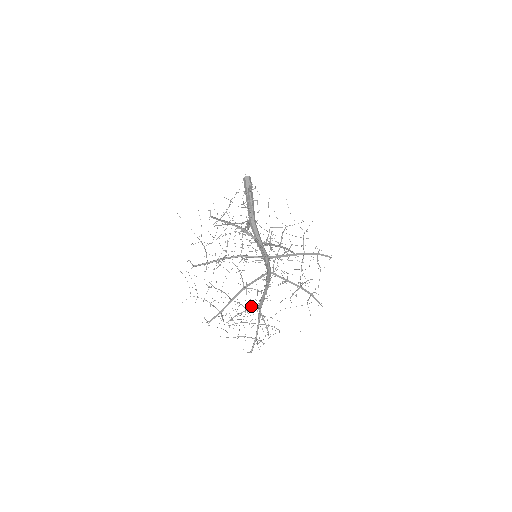
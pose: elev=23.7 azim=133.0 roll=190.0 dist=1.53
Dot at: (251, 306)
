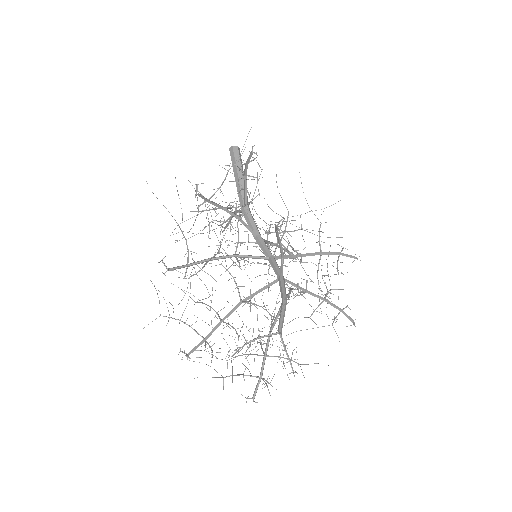
Dot at: occluded
